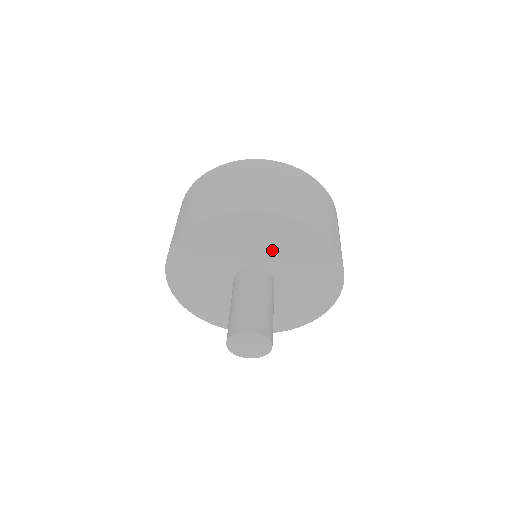
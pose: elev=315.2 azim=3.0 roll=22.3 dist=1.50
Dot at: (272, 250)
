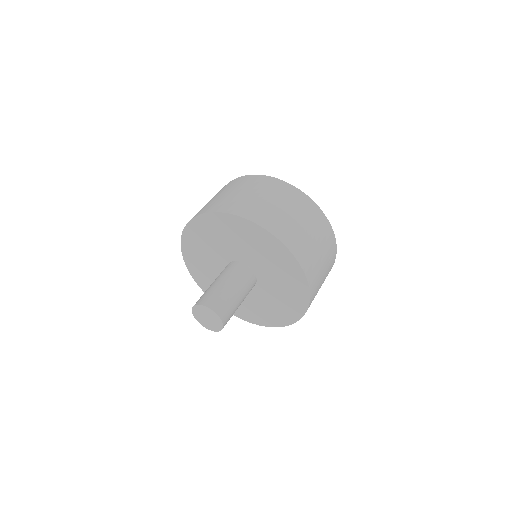
Dot at: (226, 242)
